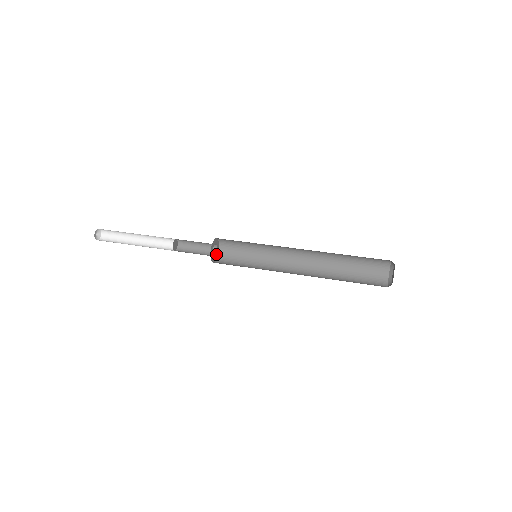
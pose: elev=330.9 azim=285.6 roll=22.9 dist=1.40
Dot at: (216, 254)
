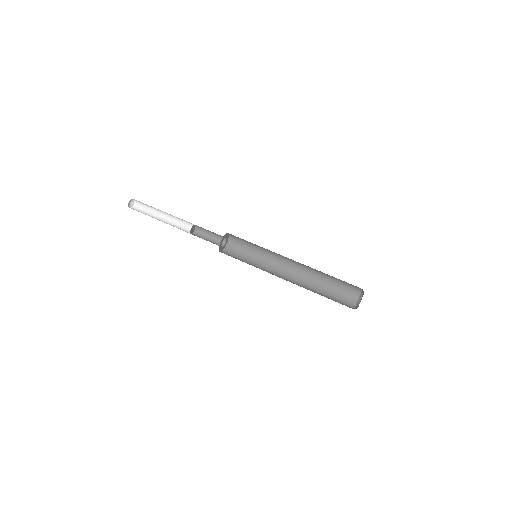
Dot at: (227, 238)
